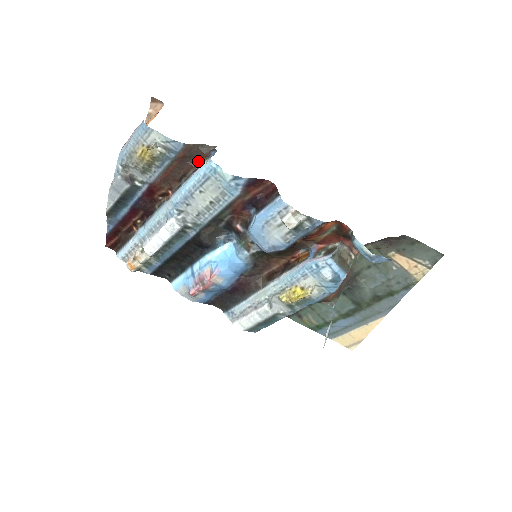
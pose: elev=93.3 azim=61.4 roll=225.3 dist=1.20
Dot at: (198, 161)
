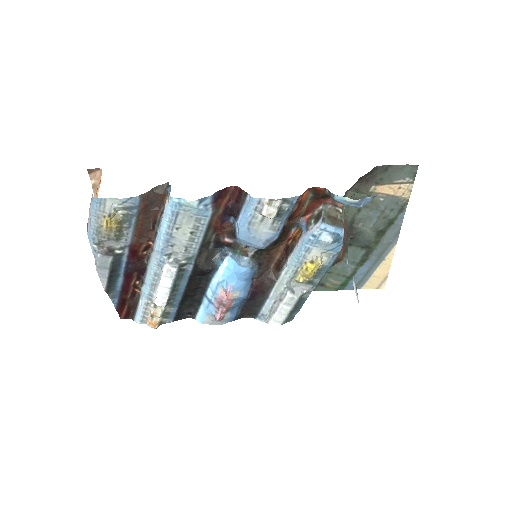
Dot at: (160, 203)
